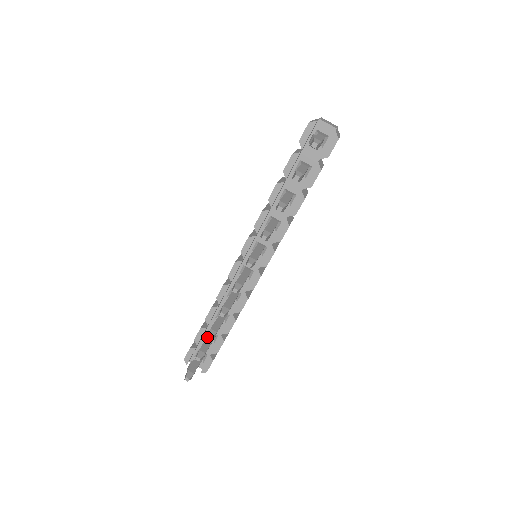
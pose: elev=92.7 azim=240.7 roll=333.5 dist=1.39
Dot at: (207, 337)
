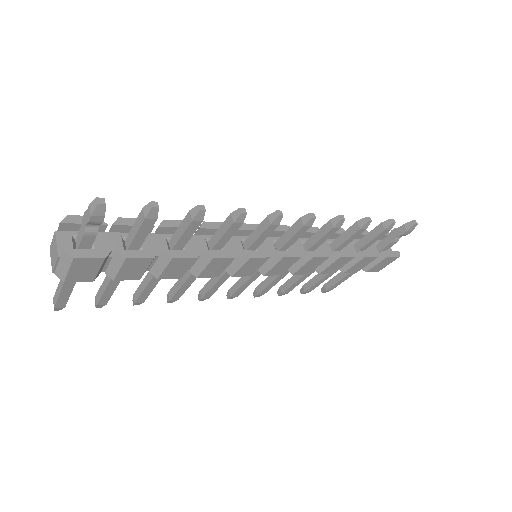
Dot at: occluded
